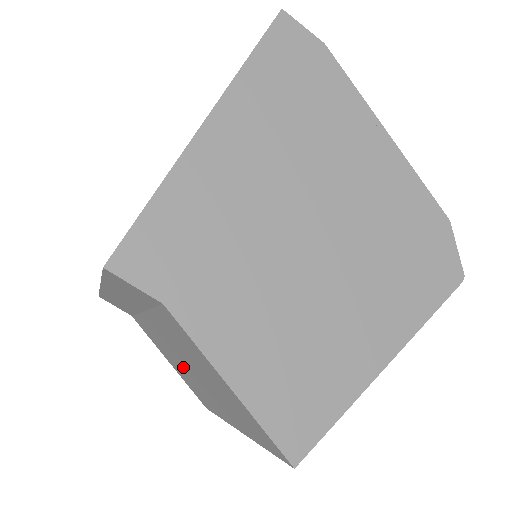
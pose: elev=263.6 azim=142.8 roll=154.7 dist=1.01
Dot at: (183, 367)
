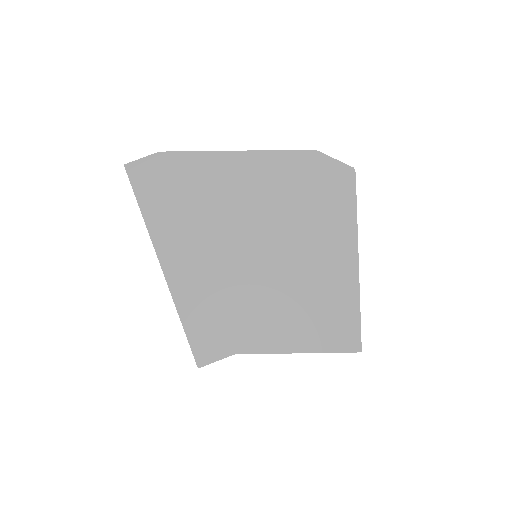
Dot at: occluded
